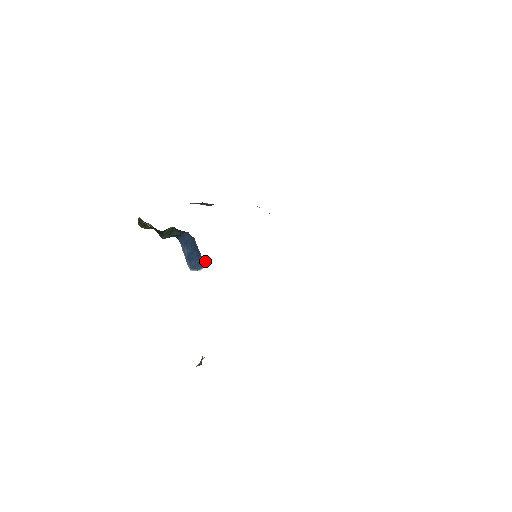
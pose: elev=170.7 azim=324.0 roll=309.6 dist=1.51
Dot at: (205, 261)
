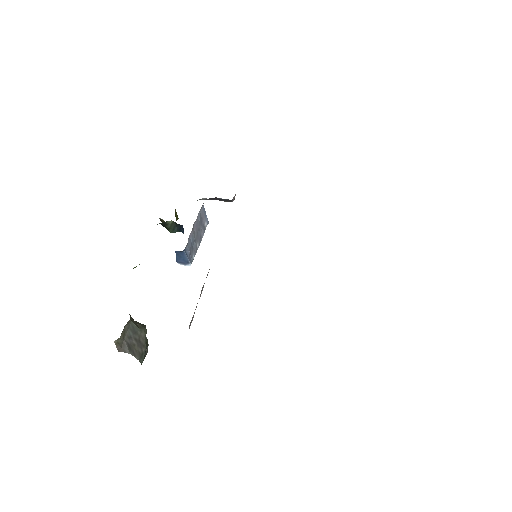
Dot at: (182, 253)
